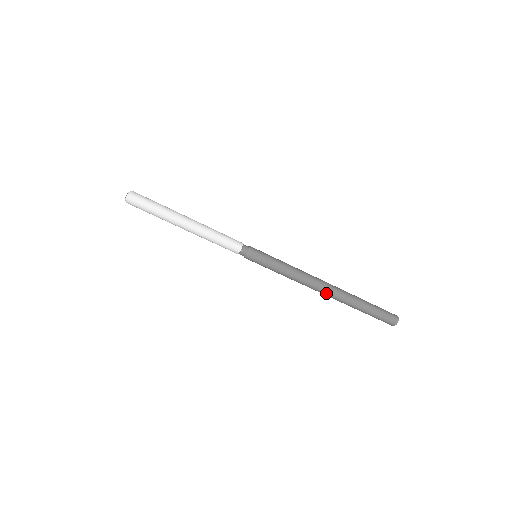
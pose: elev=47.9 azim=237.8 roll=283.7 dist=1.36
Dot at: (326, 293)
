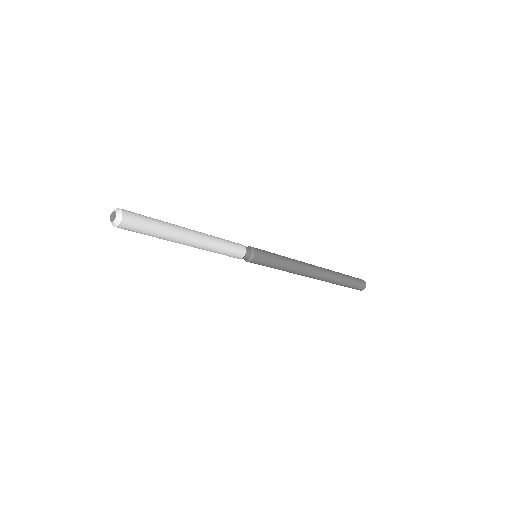
Dot at: (314, 278)
